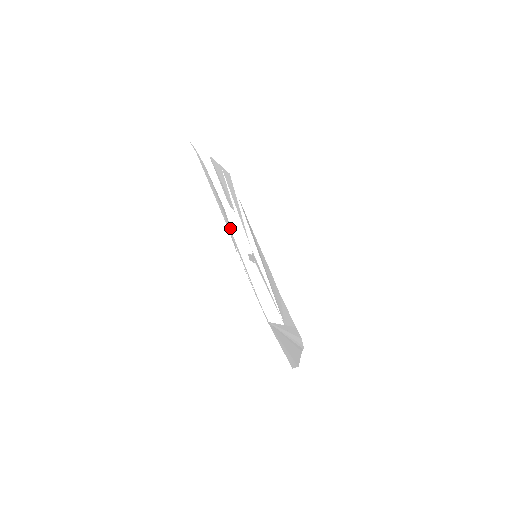
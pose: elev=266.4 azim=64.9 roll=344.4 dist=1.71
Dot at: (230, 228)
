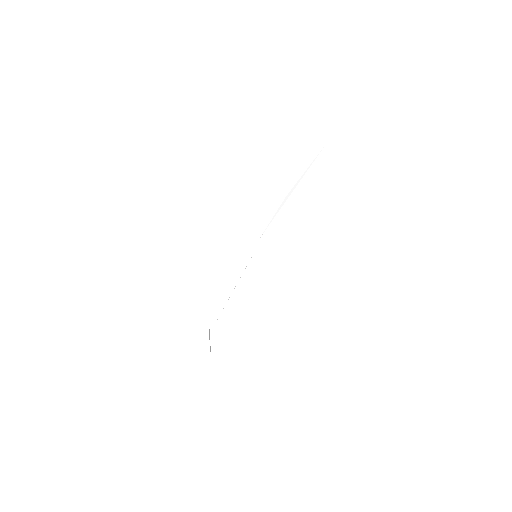
Dot at: occluded
